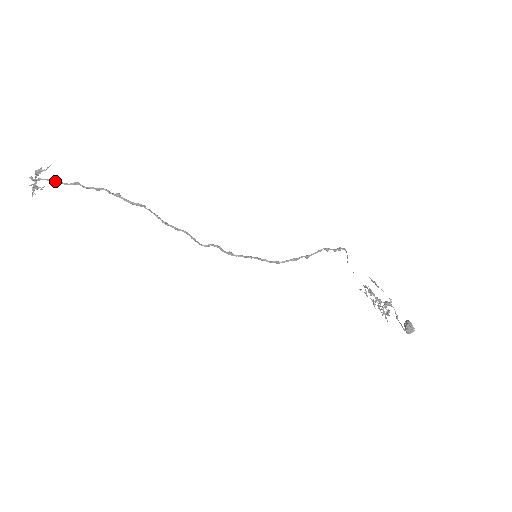
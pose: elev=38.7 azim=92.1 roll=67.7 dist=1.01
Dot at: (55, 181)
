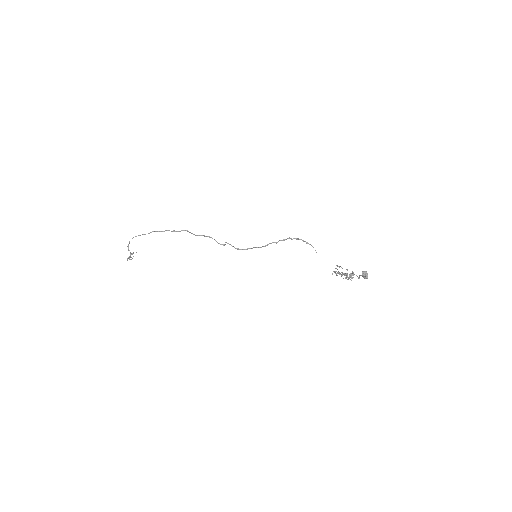
Dot at: occluded
